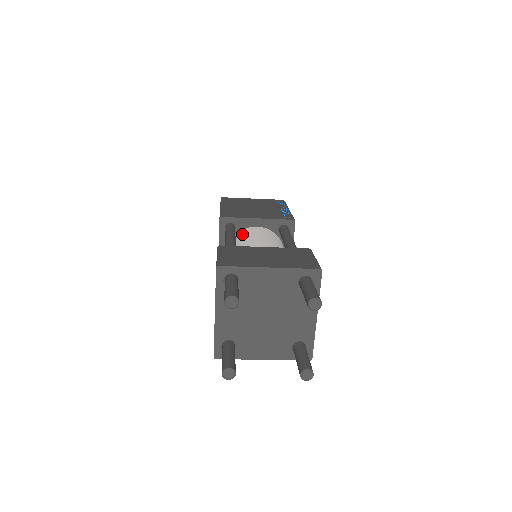
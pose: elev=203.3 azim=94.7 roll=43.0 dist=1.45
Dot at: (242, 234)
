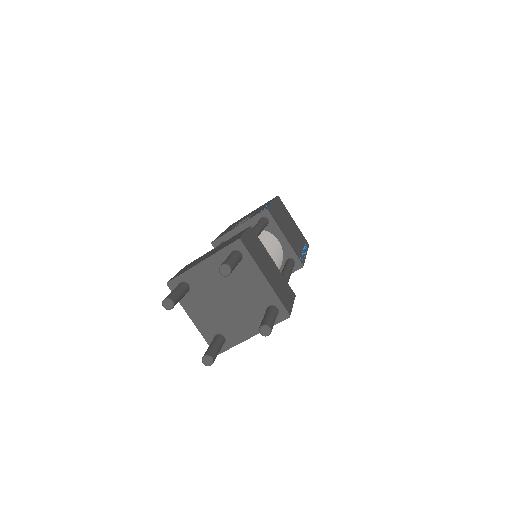
Dot at: (266, 234)
